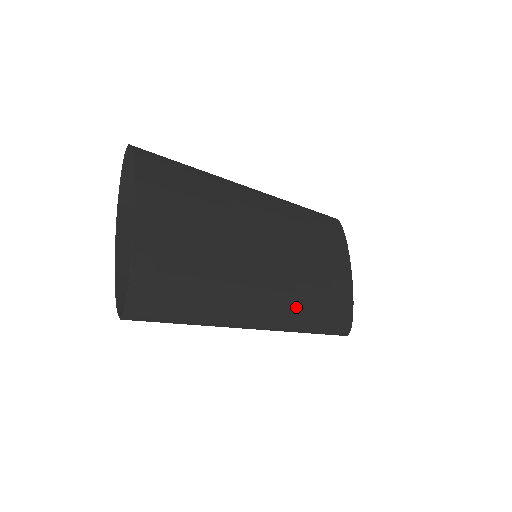
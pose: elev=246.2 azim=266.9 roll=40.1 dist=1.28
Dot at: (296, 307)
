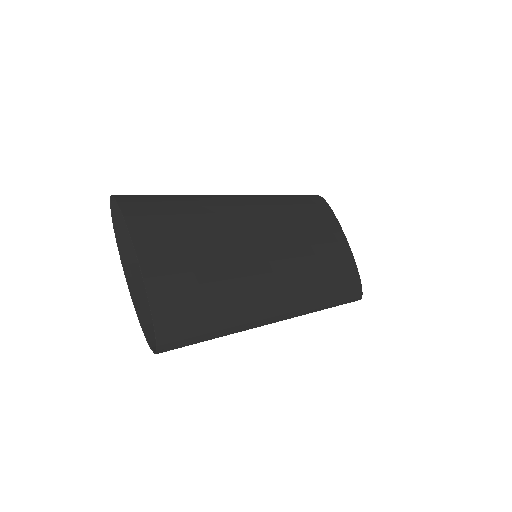
Dot at: (306, 290)
